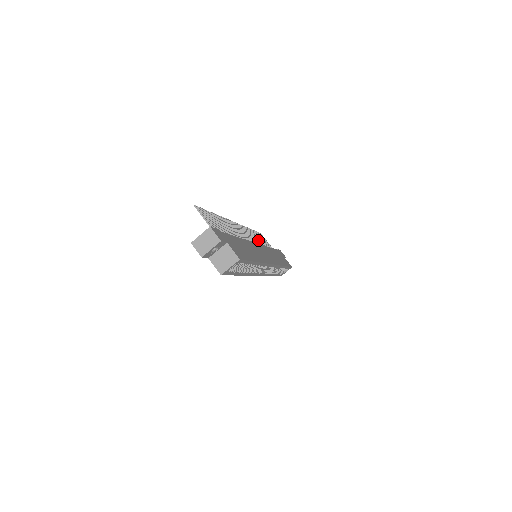
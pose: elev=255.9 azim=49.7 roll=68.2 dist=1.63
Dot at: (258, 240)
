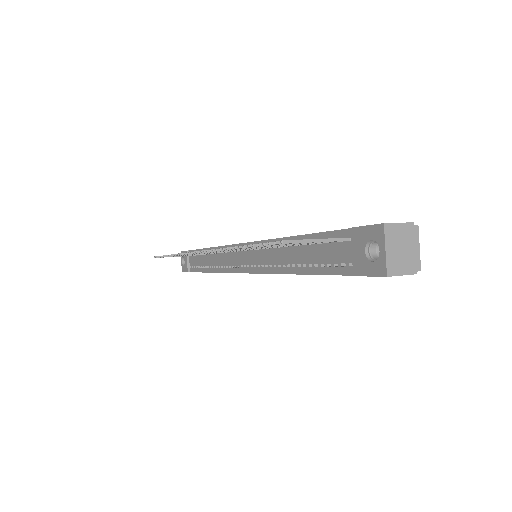
Dot at: occluded
